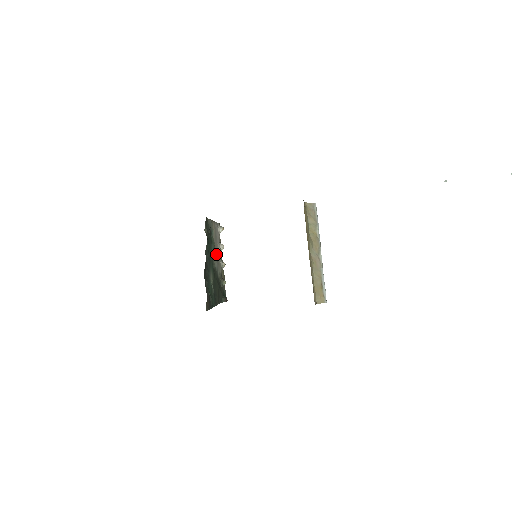
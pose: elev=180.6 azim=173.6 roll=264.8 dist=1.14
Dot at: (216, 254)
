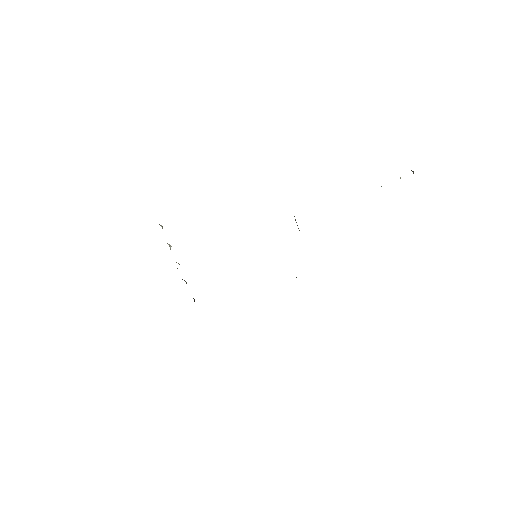
Dot at: occluded
